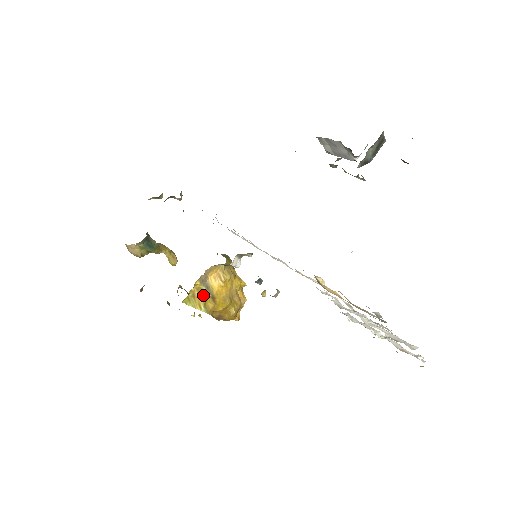
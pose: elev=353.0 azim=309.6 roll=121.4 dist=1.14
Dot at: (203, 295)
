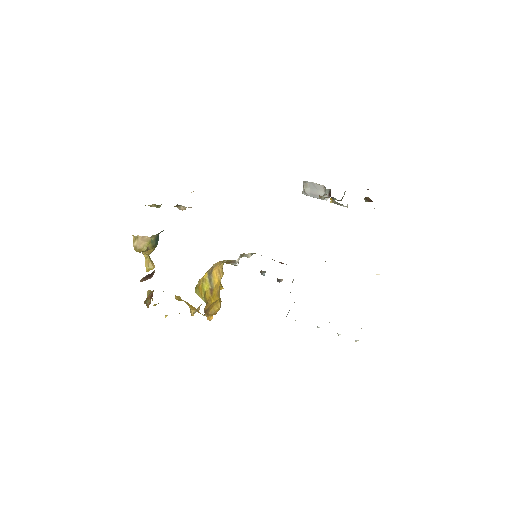
Dot at: (205, 286)
